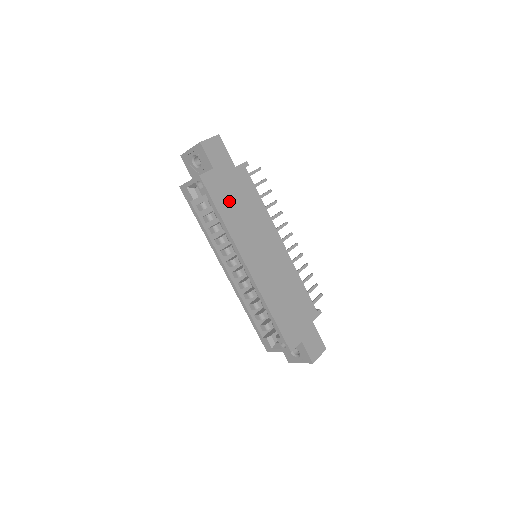
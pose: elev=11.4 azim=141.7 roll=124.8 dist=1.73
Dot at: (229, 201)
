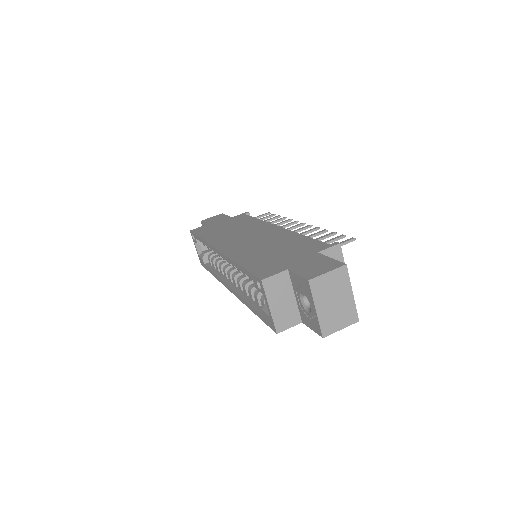
Dot at: (215, 230)
